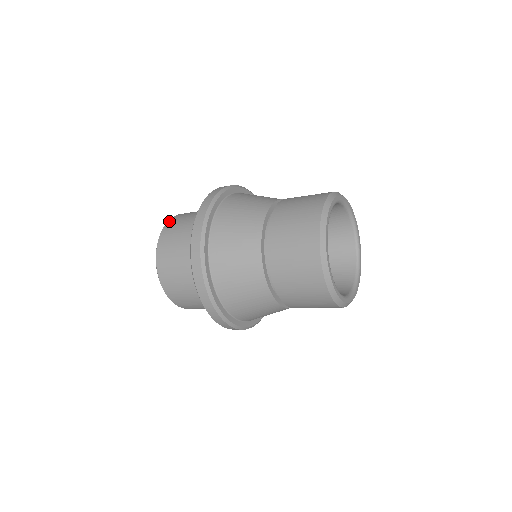
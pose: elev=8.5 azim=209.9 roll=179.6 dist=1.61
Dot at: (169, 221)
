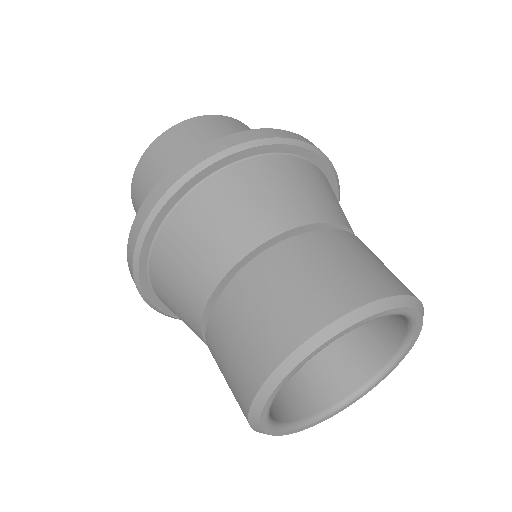
Dot at: (200, 117)
